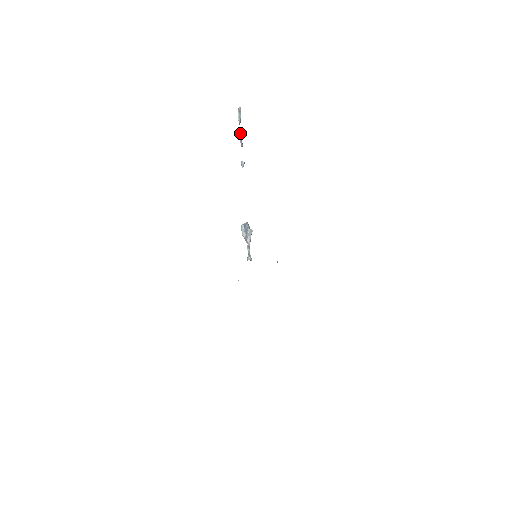
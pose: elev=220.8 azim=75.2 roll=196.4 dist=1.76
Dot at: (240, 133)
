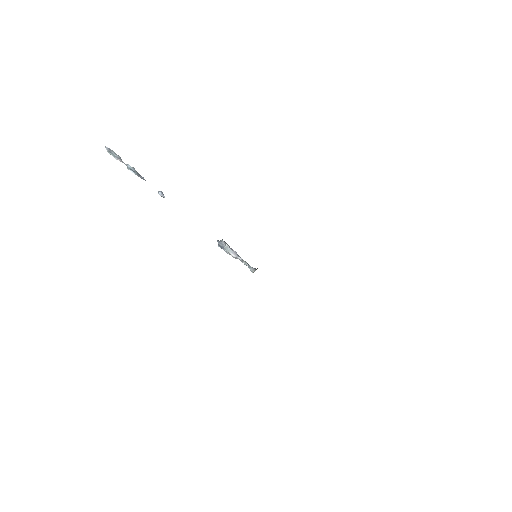
Dot at: occluded
